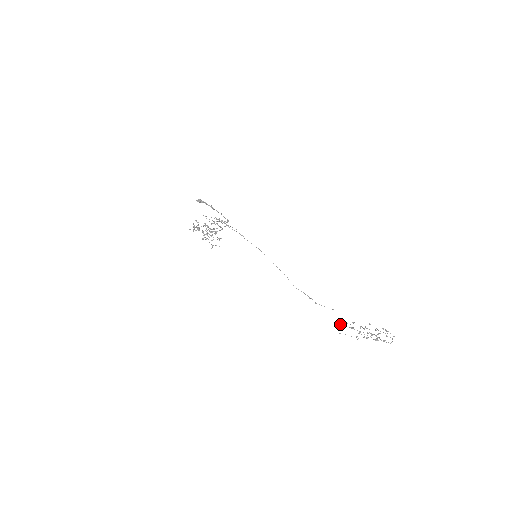
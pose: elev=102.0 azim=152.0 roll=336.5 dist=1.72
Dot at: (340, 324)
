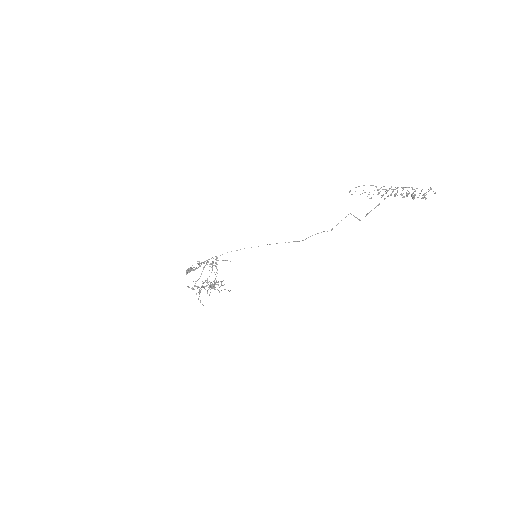
Dot at: (365, 216)
